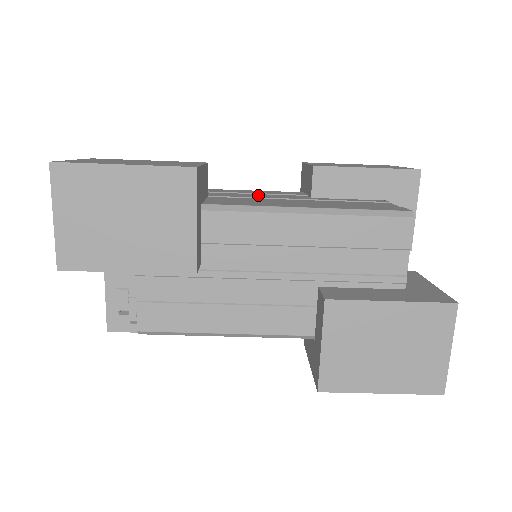
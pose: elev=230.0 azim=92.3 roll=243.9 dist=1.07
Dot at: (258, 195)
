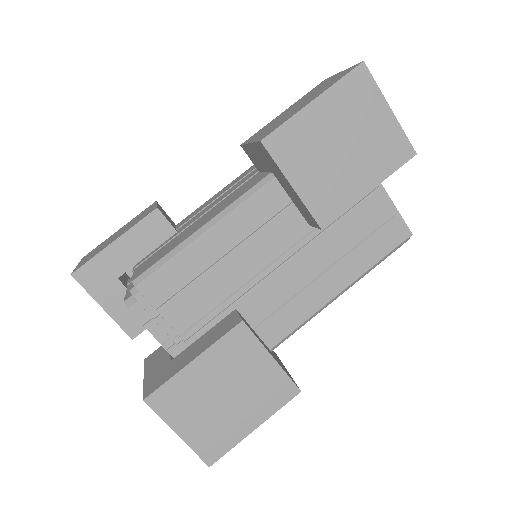
Dot at: occluded
